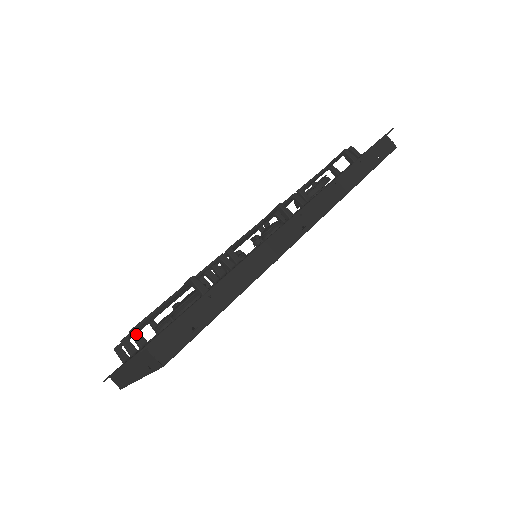
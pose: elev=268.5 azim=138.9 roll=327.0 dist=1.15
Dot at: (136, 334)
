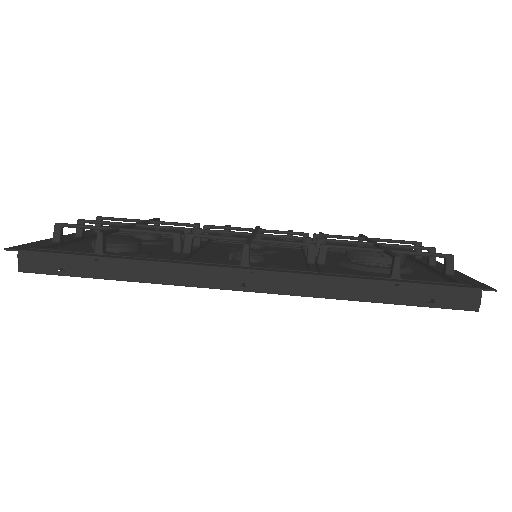
Dot at: (57, 229)
